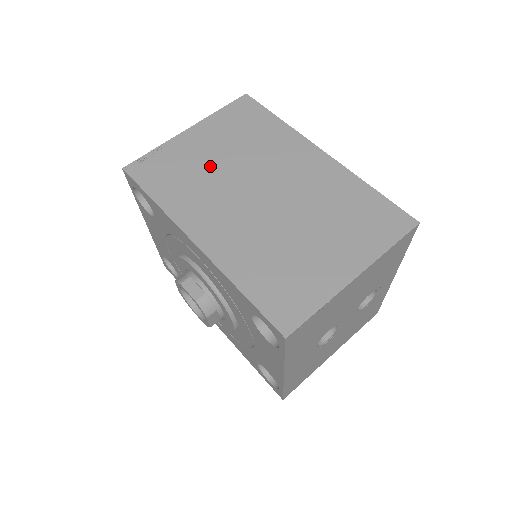
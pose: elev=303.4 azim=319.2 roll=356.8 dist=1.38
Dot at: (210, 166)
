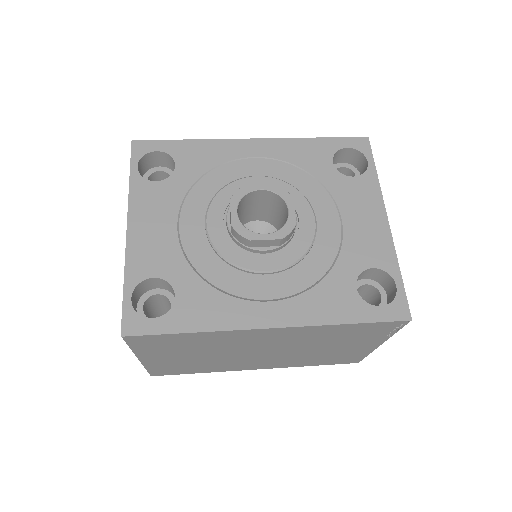
Dot at: occluded
